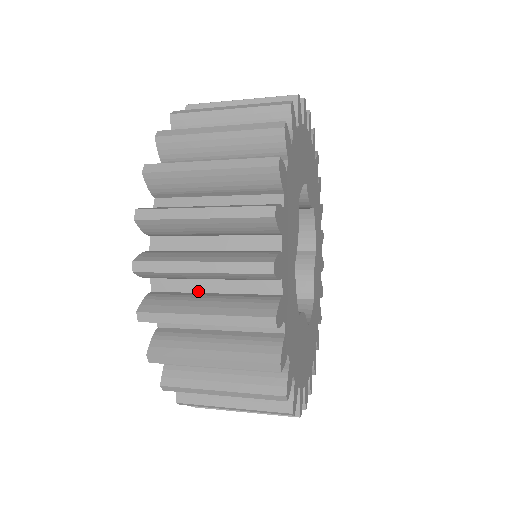
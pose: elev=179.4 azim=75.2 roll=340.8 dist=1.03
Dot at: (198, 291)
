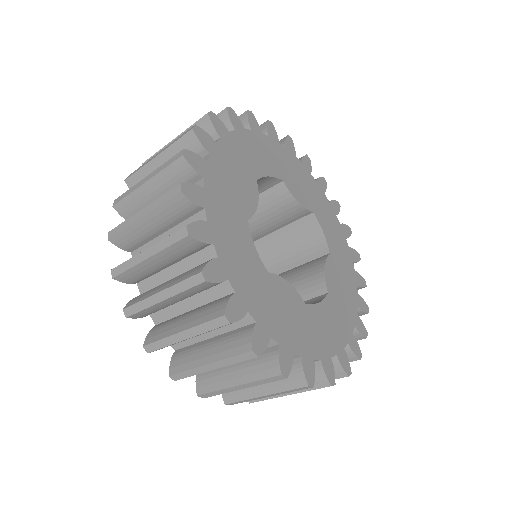
Dot at: occluded
